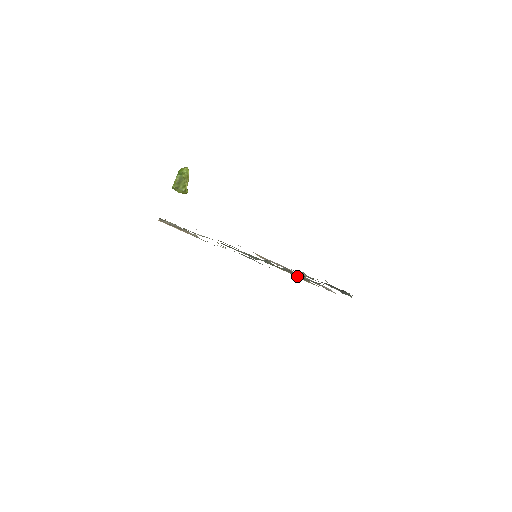
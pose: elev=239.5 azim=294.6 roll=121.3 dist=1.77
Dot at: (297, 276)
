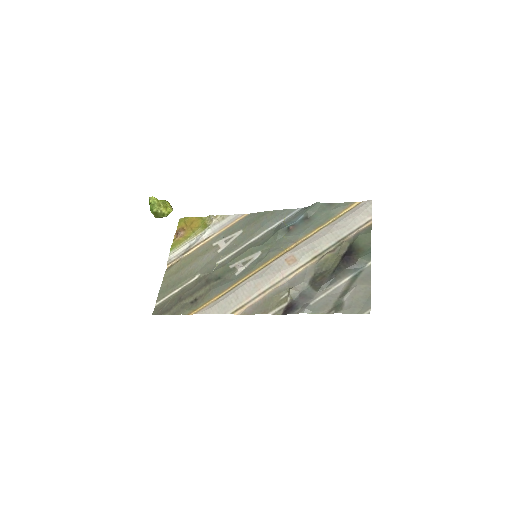
Dot at: (316, 229)
